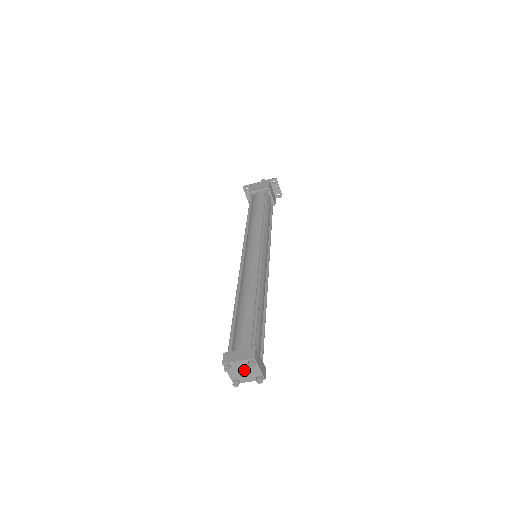
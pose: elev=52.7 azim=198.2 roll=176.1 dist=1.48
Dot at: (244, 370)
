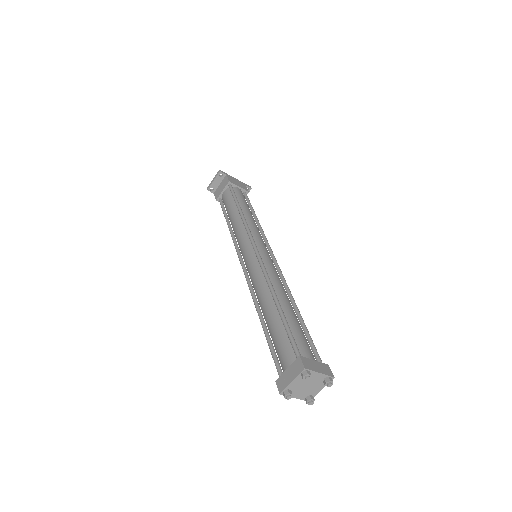
Dot at: (309, 384)
